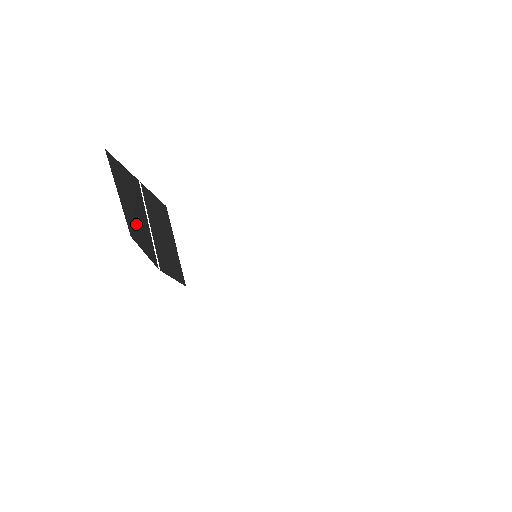
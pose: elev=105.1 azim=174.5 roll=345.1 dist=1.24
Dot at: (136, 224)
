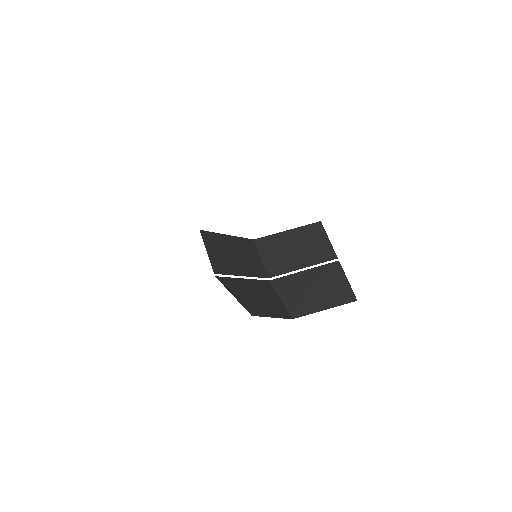
Dot at: occluded
